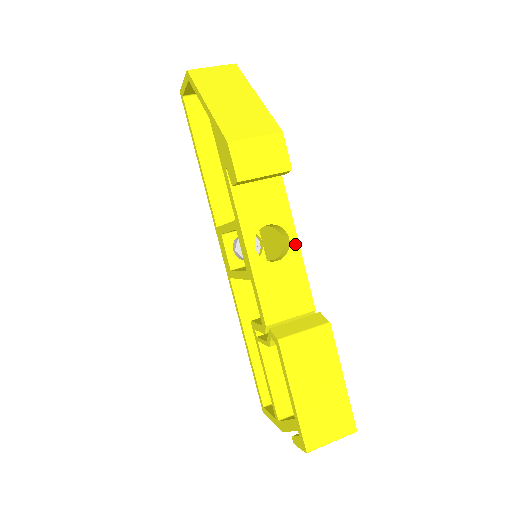
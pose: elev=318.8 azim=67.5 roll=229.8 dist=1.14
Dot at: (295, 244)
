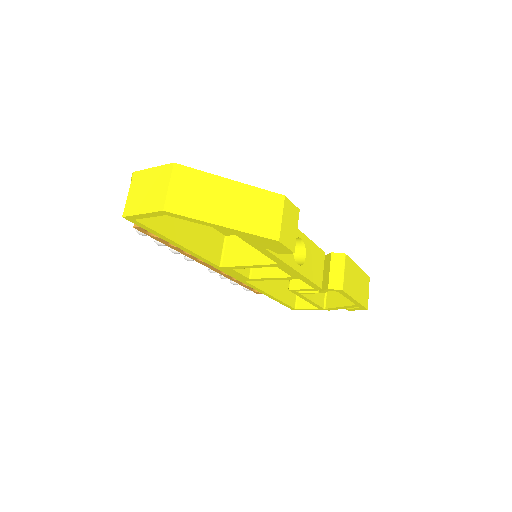
Dot at: (304, 237)
